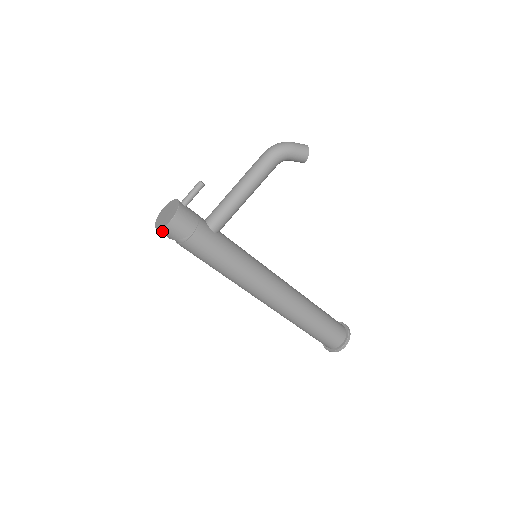
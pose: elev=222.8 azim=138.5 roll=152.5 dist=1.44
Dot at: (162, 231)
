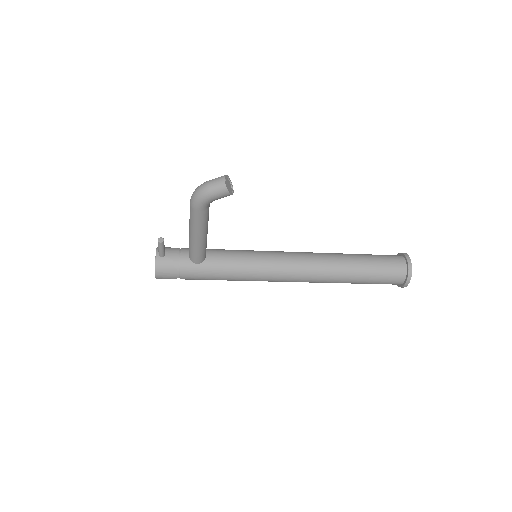
Dot at: occluded
